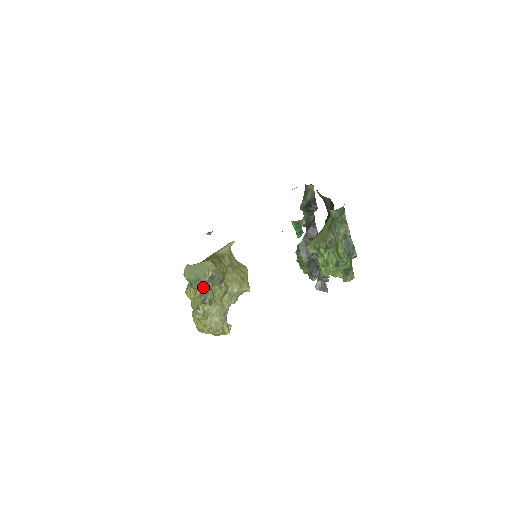
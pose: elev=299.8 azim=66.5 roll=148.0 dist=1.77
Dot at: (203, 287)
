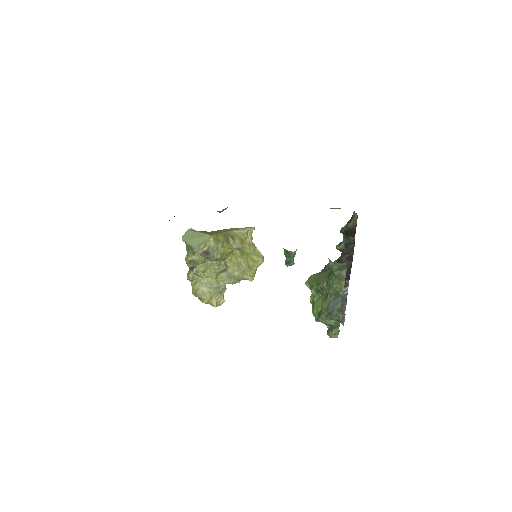
Dot at: (194, 257)
